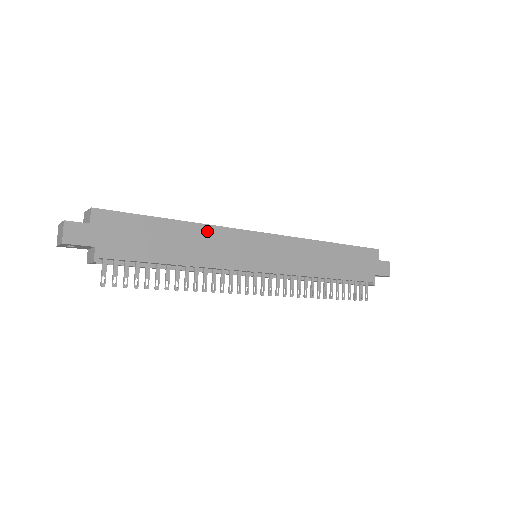
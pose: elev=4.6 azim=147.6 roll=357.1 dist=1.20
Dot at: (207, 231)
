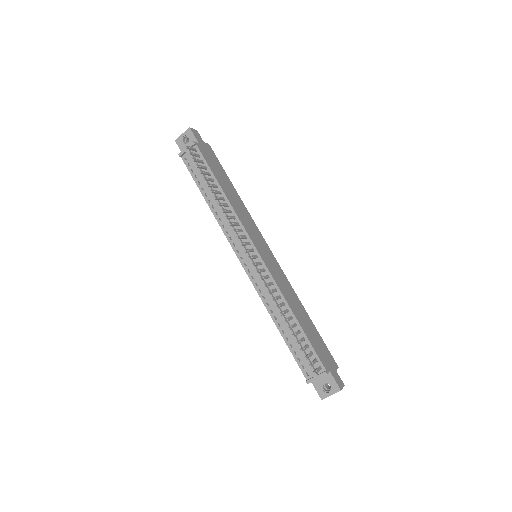
Dot at: (245, 209)
